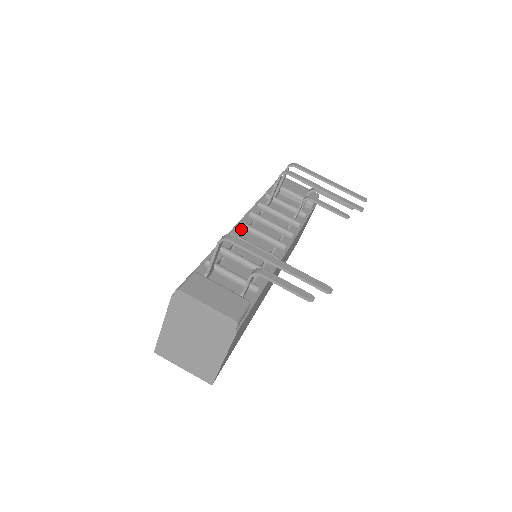
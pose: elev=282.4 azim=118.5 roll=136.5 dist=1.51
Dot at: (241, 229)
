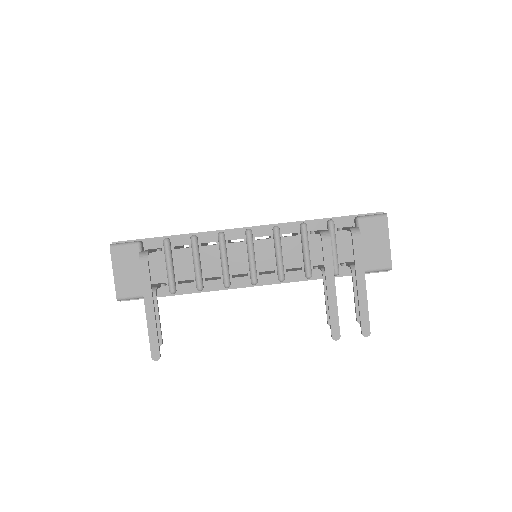
Dot at: (244, 235)
